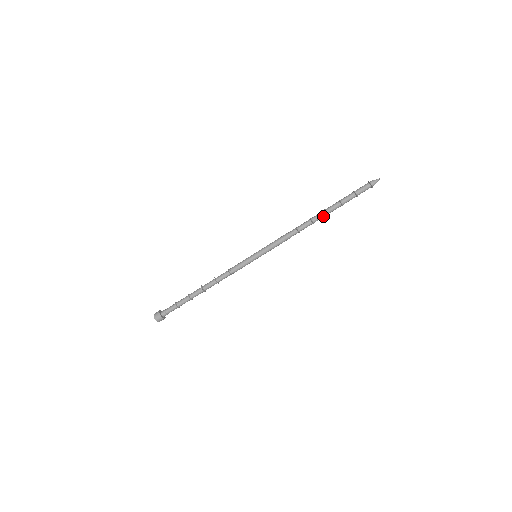
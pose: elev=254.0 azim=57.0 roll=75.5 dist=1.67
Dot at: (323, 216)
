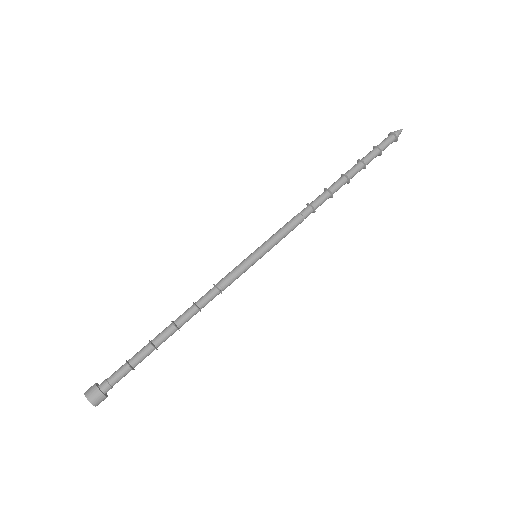
Dot at: occluded
